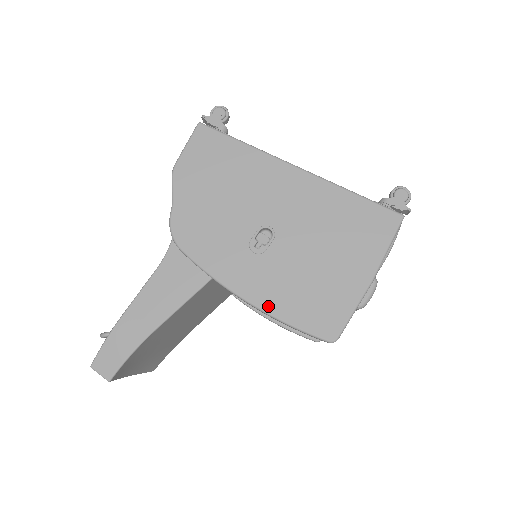
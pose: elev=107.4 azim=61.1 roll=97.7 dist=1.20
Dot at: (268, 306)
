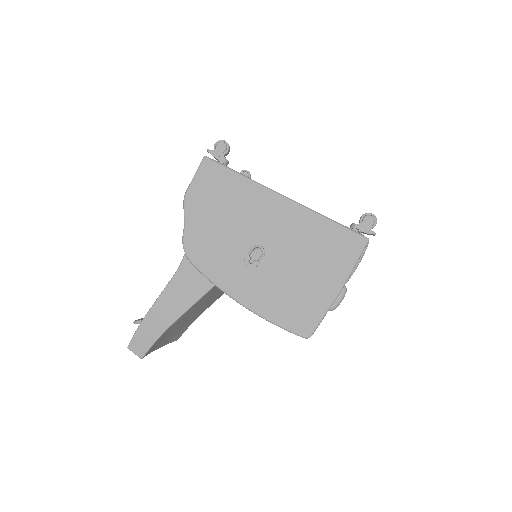
Dot at: (258, 309)
